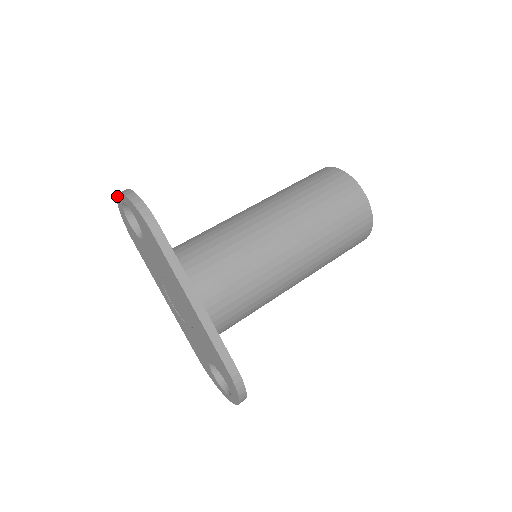
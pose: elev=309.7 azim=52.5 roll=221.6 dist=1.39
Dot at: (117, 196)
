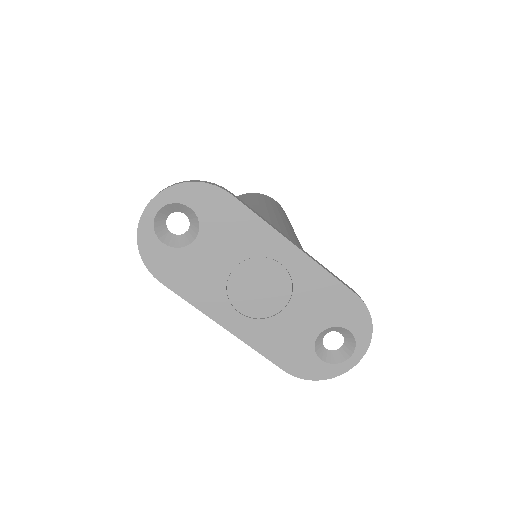
Dot at: (145, 210)
